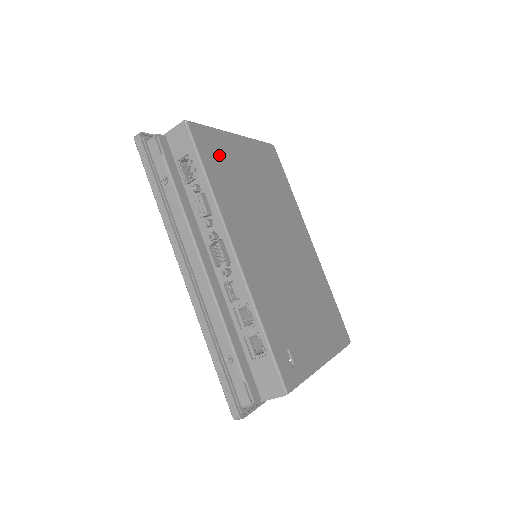
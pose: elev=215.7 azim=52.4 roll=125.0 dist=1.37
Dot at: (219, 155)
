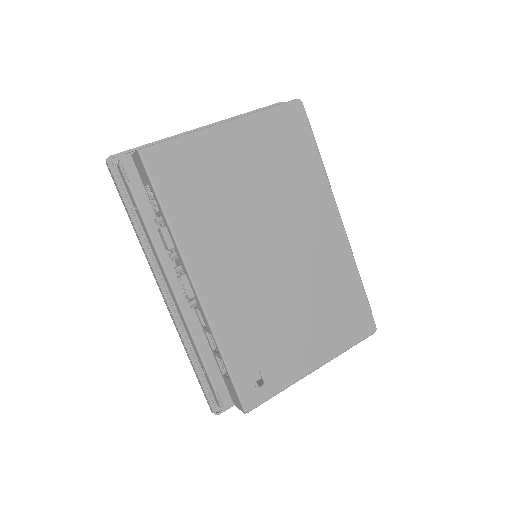
Dot at: (188, 172)
